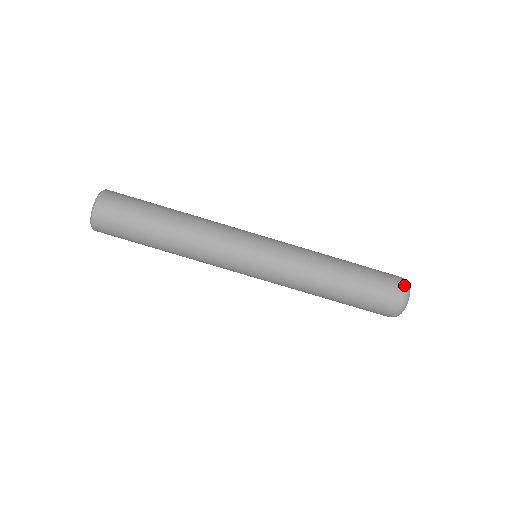
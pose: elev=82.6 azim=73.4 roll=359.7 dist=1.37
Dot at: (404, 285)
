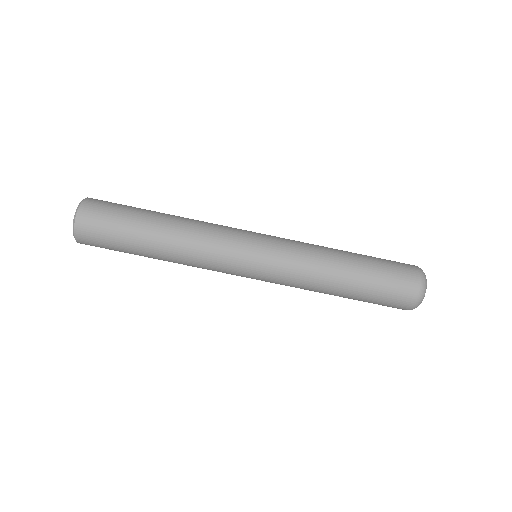
Dot at: (419, 270)
